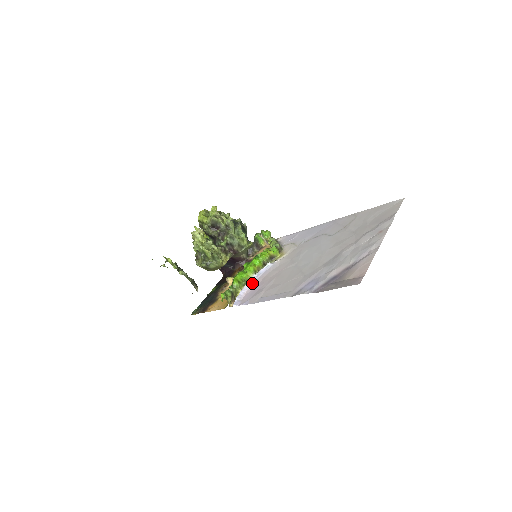
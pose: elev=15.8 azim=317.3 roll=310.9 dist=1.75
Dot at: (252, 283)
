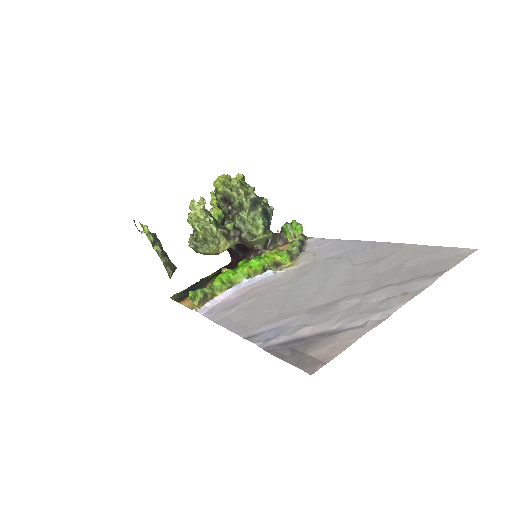
Dot at: (237, 289)
